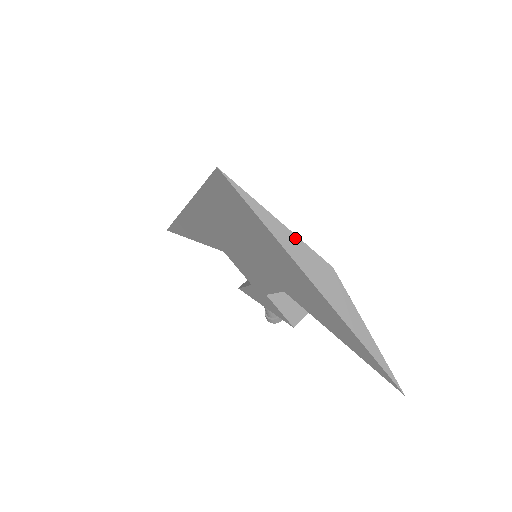
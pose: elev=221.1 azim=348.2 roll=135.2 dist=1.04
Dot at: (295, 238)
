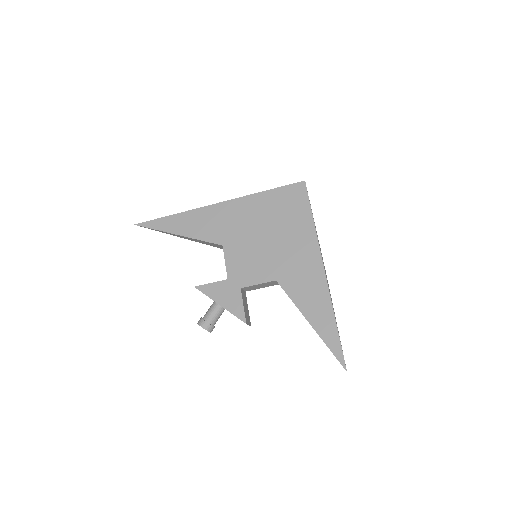
Dot at: occluded
